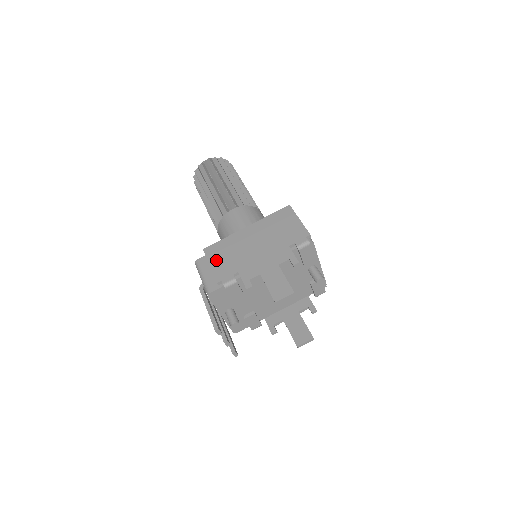
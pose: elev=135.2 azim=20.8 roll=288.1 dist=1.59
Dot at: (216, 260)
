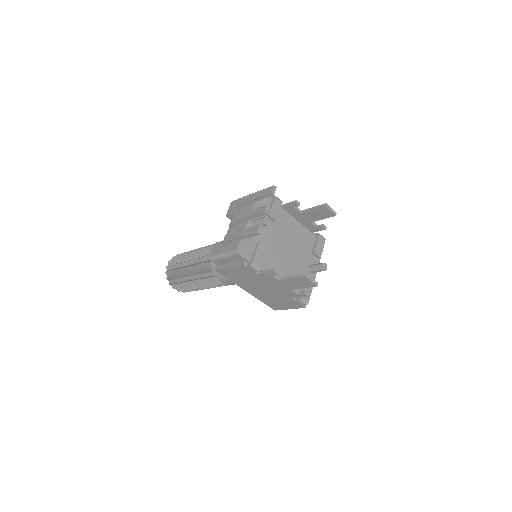
Dot at: occluded
